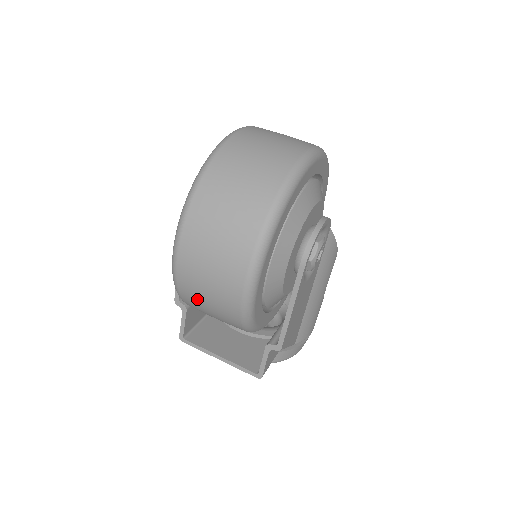
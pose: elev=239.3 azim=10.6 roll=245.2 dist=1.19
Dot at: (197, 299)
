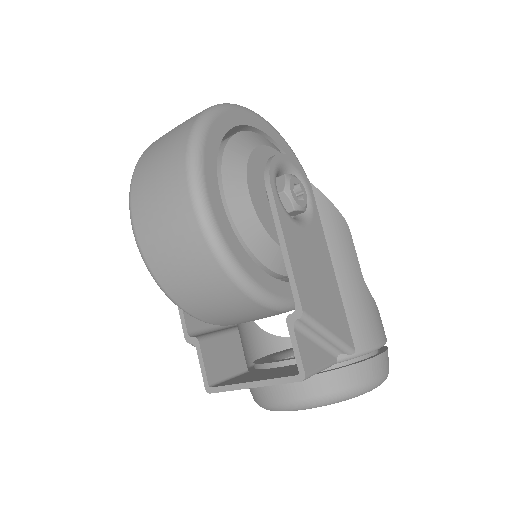
Dot at: (169, 266)
